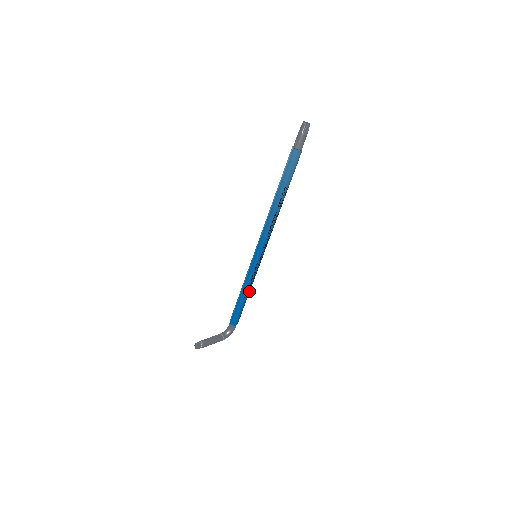
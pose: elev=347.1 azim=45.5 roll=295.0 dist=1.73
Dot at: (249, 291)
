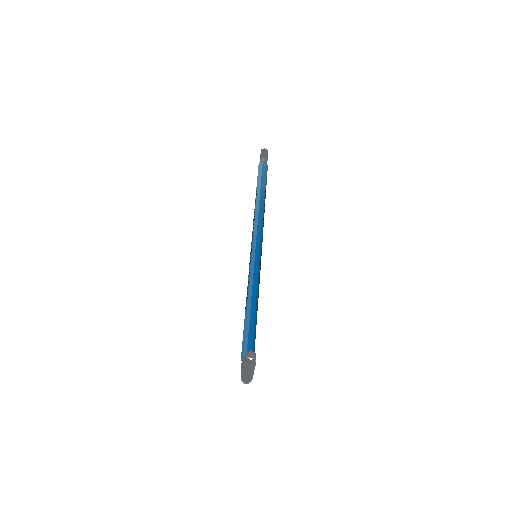
Dot at: (257, 303)
